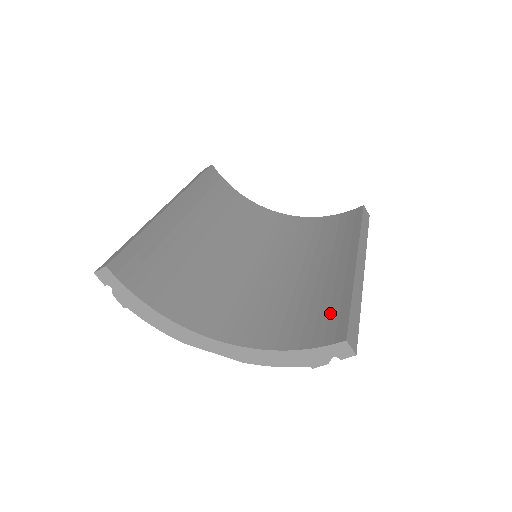
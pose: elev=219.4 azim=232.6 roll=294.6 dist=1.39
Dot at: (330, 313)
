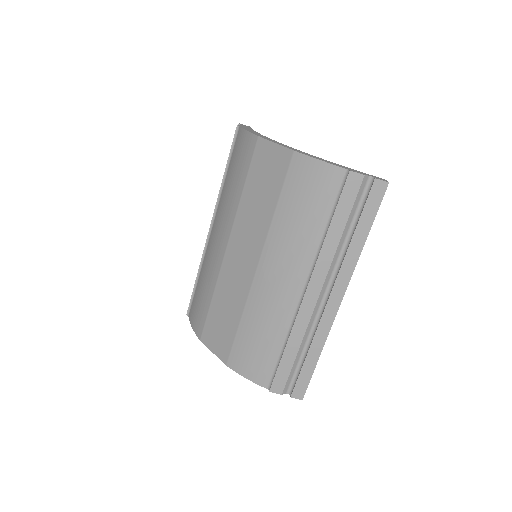
Dot at: occluded
